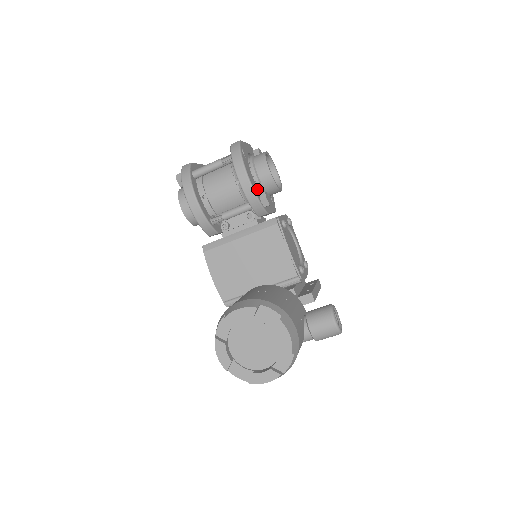
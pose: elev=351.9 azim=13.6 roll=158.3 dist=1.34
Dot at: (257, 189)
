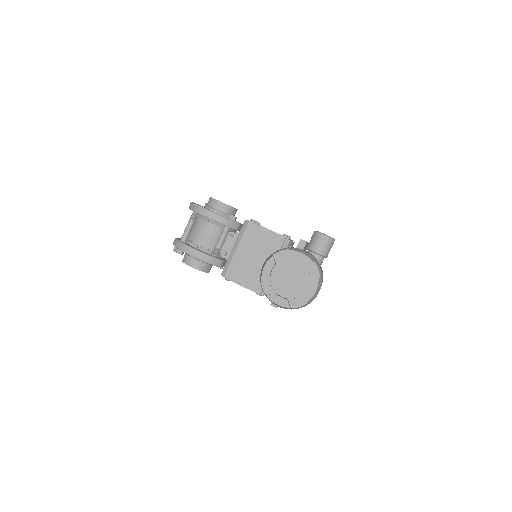
Dot at: occluded
